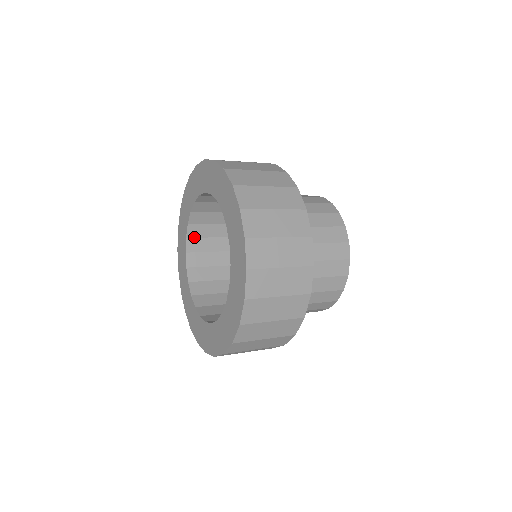
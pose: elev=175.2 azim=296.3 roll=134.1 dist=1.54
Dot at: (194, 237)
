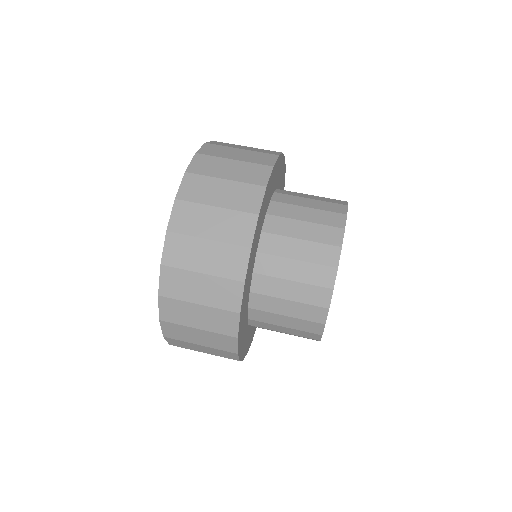
Dot at: occluded
